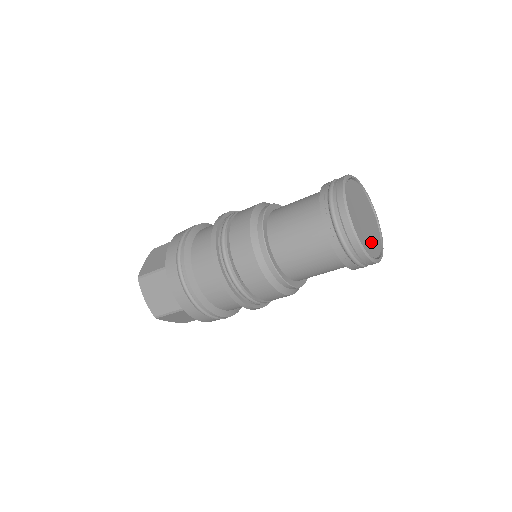
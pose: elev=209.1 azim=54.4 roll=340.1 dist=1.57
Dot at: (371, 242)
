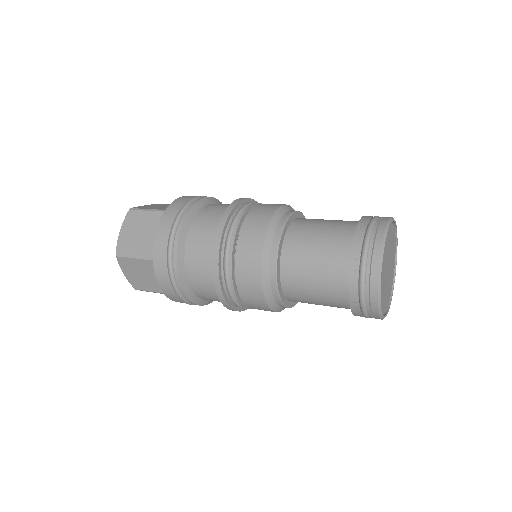
Dot at: (388, 292)
